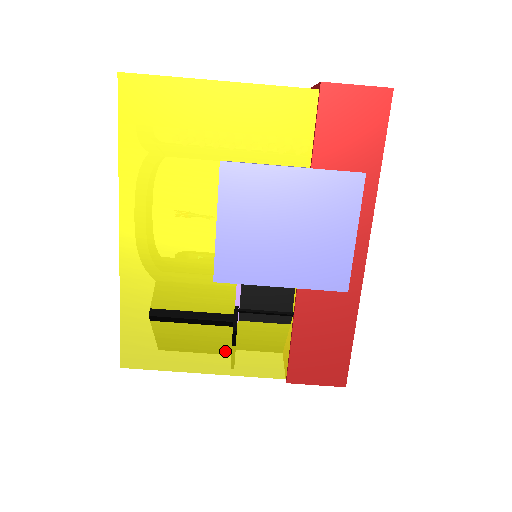
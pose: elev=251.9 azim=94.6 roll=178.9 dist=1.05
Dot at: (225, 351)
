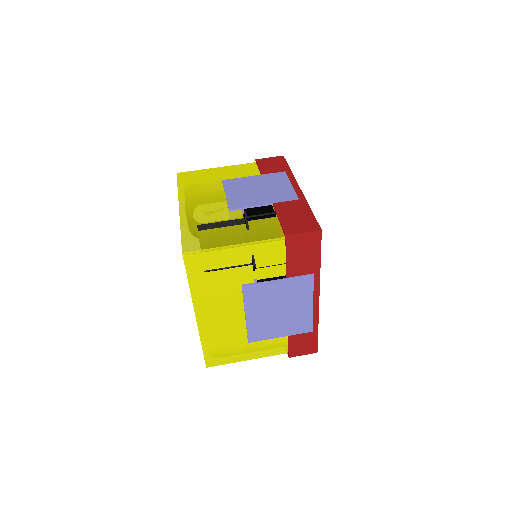
Dot at: (244, 233)
